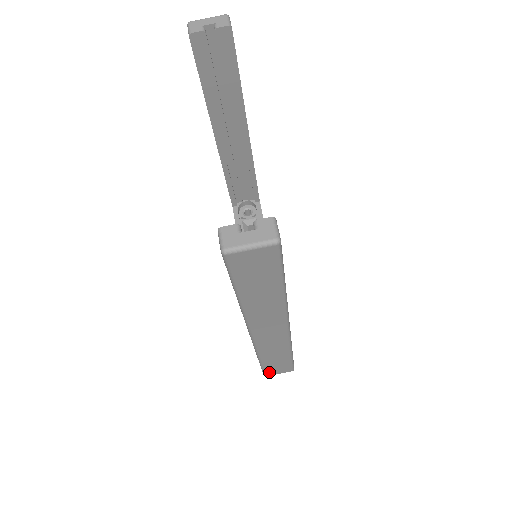
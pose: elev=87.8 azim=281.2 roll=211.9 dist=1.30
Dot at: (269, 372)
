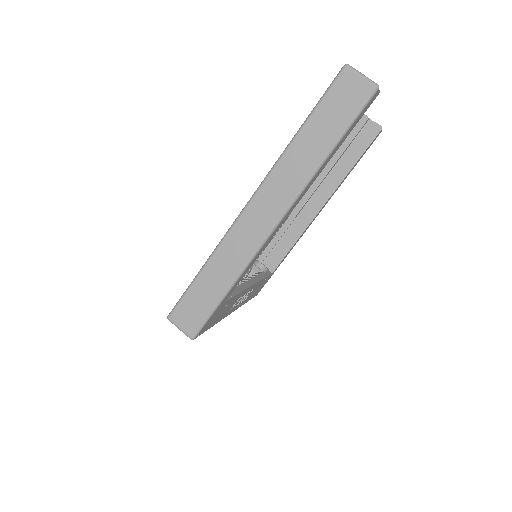
Dot at: (180, 311)
